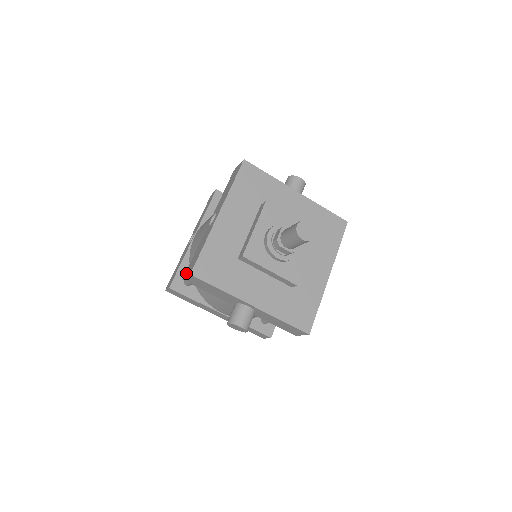
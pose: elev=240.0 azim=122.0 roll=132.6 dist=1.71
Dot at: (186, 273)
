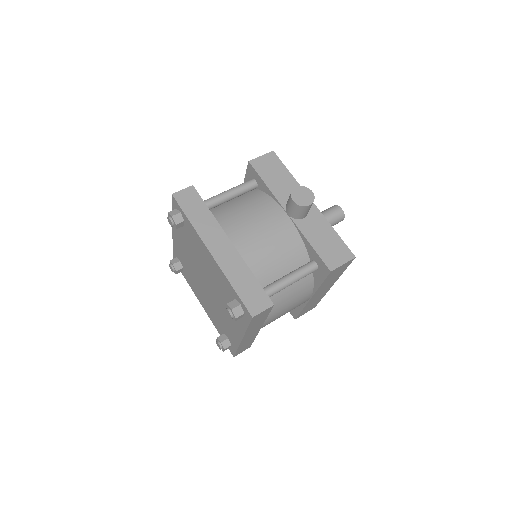
Dot at: occluded
